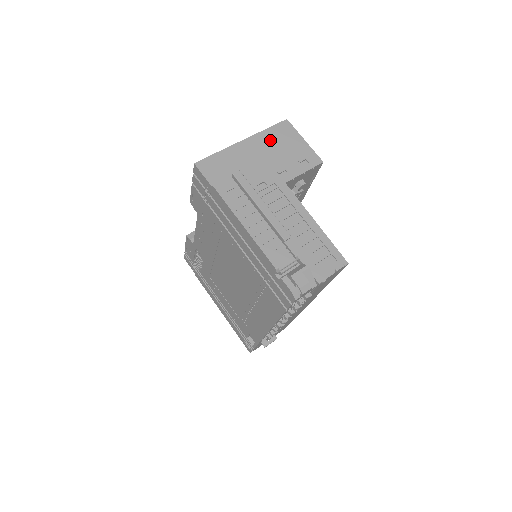
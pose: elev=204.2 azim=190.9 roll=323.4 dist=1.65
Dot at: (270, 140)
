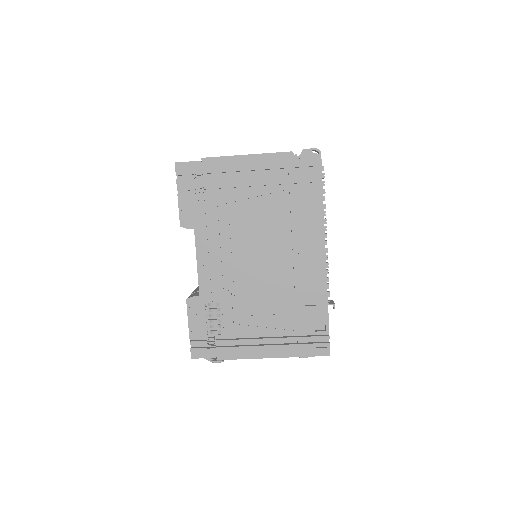
Dot at: occluded
